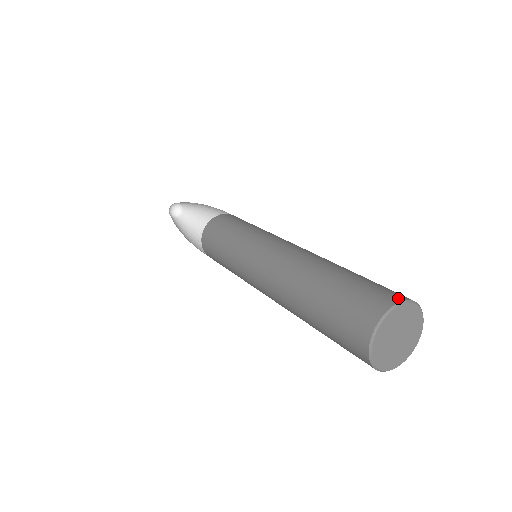
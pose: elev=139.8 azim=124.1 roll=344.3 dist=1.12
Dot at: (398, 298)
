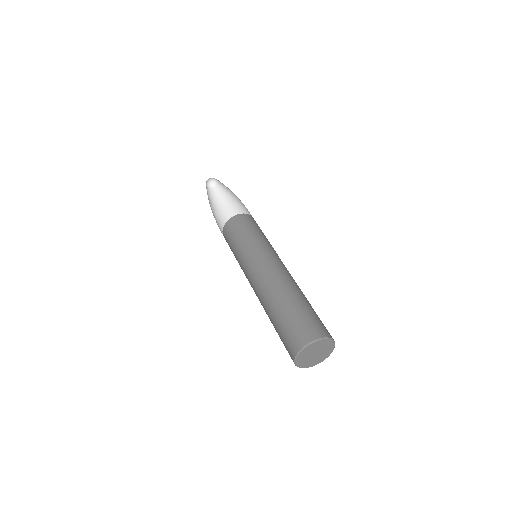
Dot at: (327, 335)
